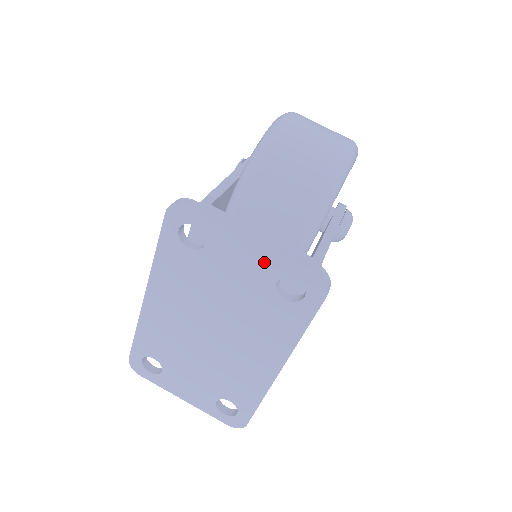
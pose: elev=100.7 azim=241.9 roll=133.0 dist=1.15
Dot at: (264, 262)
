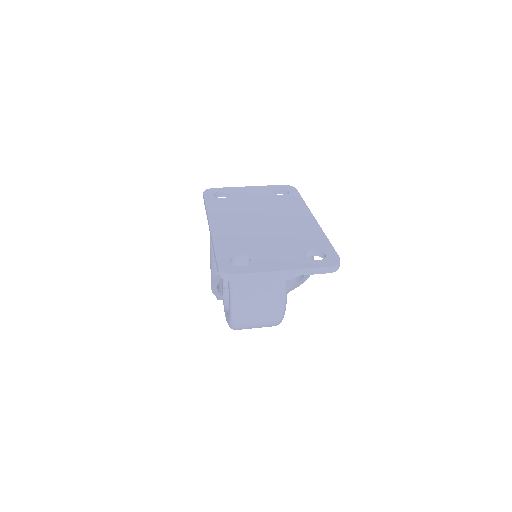
Dot at: (261, 190)
